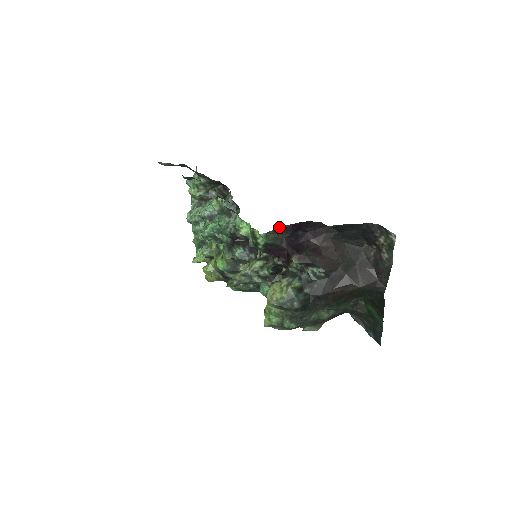
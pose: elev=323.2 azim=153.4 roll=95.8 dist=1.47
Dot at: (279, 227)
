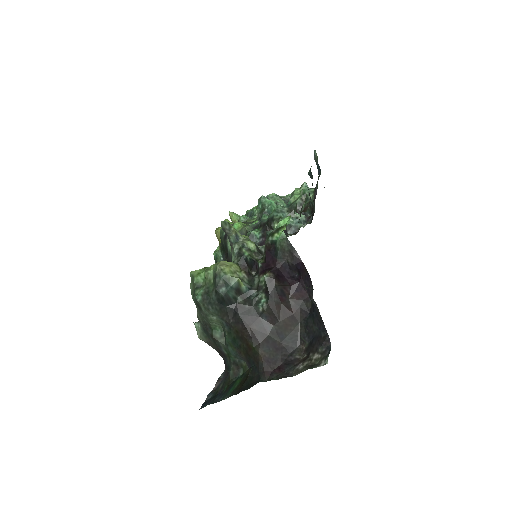
Dot at: occluded
